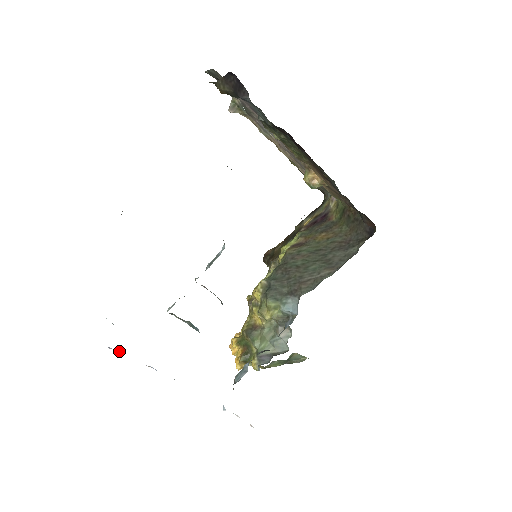
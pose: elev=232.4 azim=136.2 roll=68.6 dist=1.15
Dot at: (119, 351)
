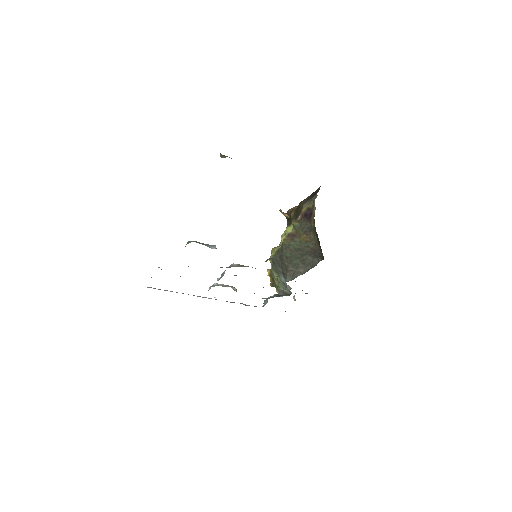
Dot at: occluded
